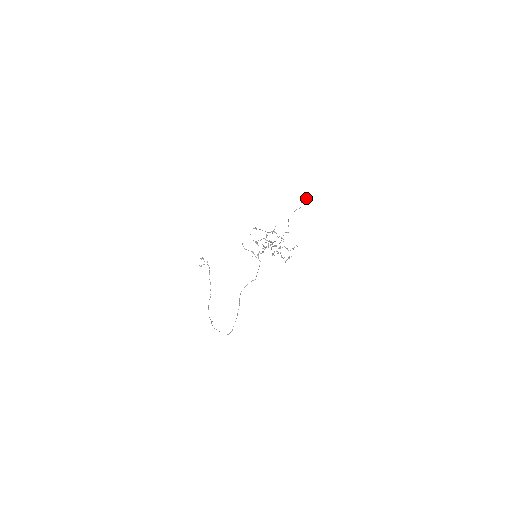
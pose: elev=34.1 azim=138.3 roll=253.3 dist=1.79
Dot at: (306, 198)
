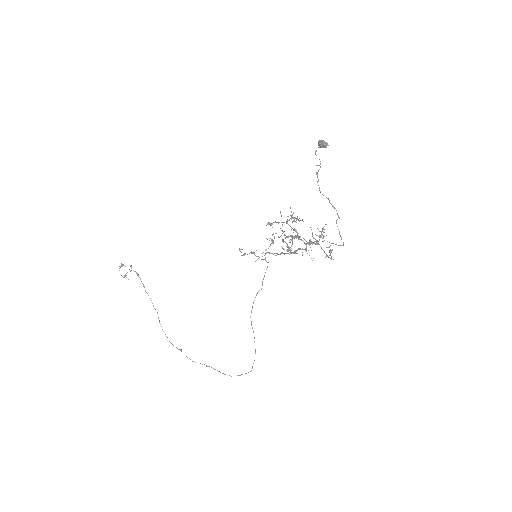
Dot at: (326, 146)
